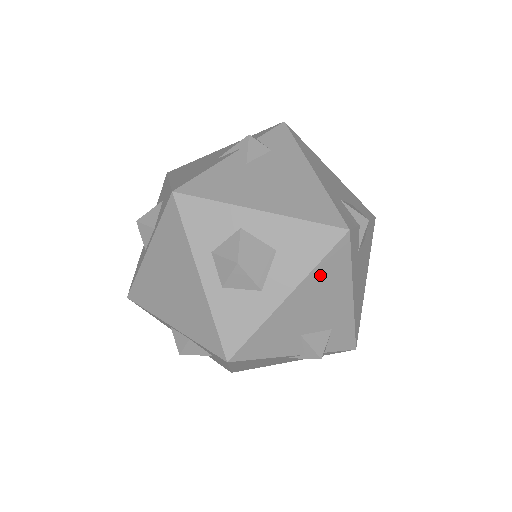
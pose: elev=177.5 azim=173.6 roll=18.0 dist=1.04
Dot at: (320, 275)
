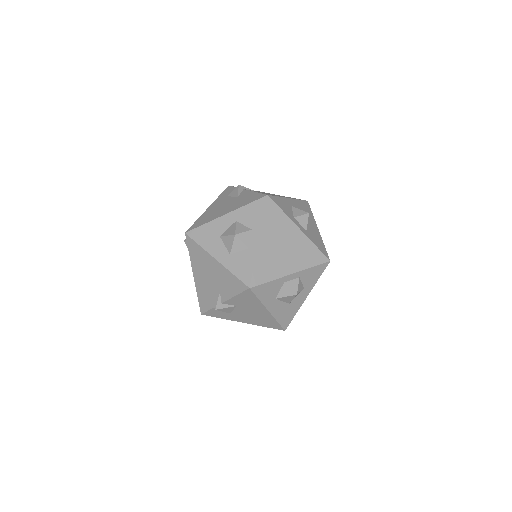
Dot at: occluded
